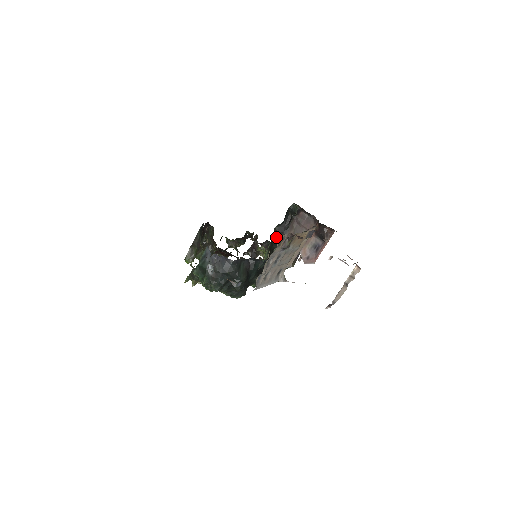
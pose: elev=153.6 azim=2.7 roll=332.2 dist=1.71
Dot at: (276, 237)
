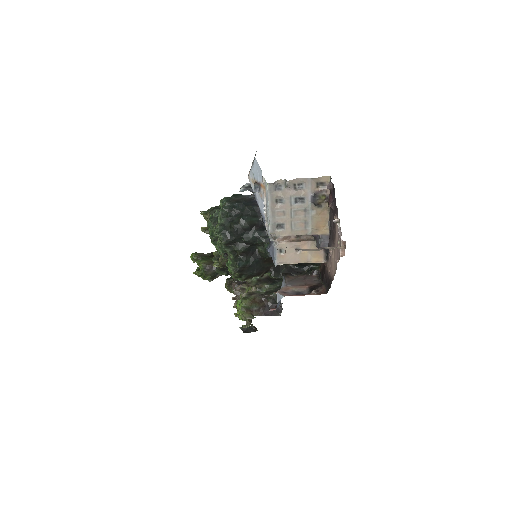
Dot at: (281, 268)
